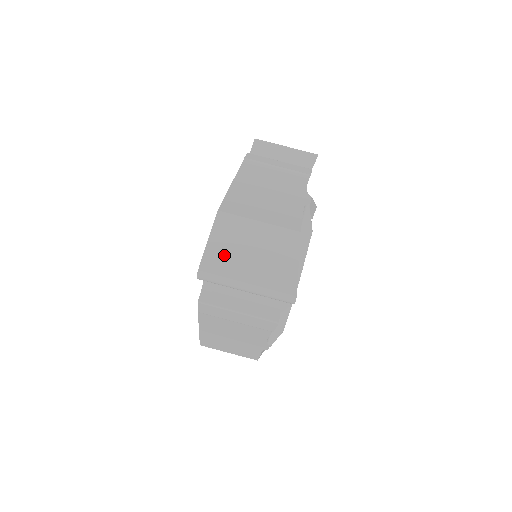
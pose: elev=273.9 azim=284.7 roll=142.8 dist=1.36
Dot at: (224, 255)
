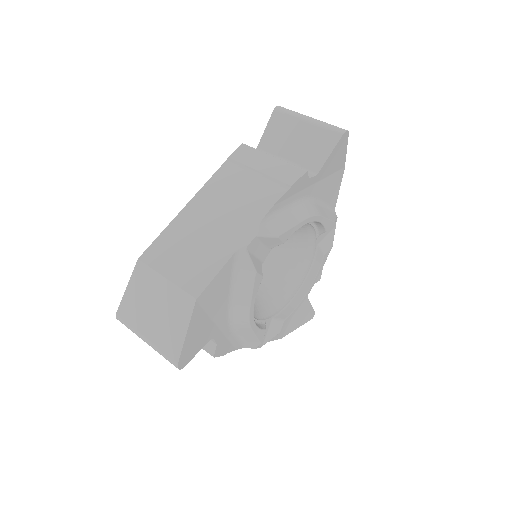
Dot at: occluded
